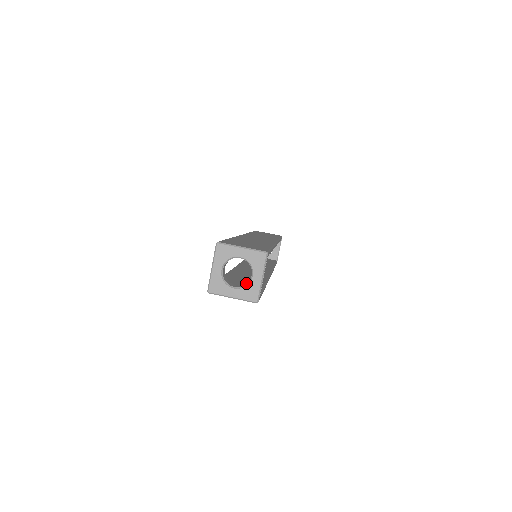
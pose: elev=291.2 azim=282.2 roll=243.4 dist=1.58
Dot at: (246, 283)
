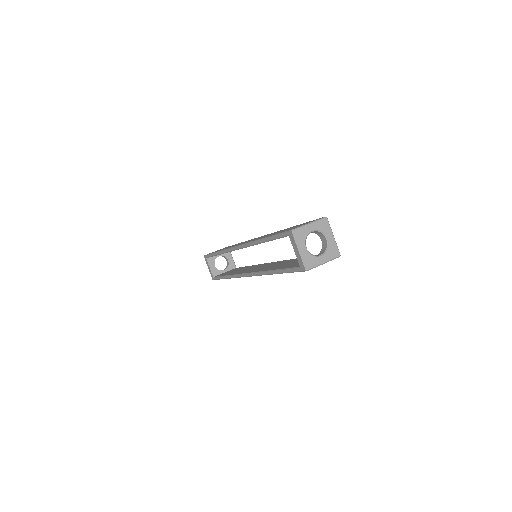
Dot at: (321, 250)
